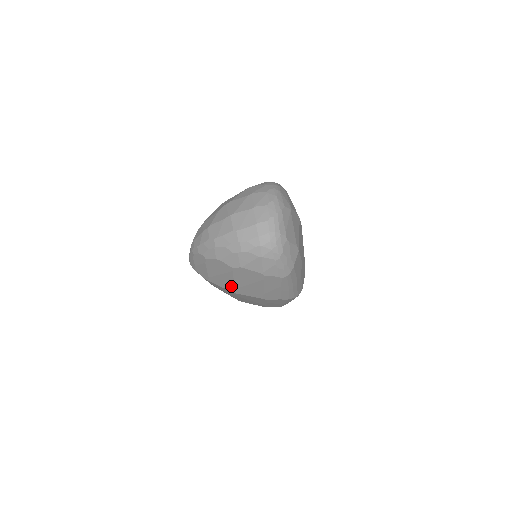
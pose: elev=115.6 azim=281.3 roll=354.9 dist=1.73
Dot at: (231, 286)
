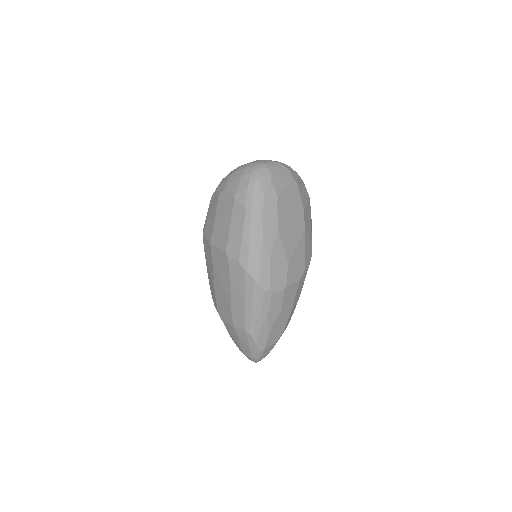
Dot at: (212, 230)
